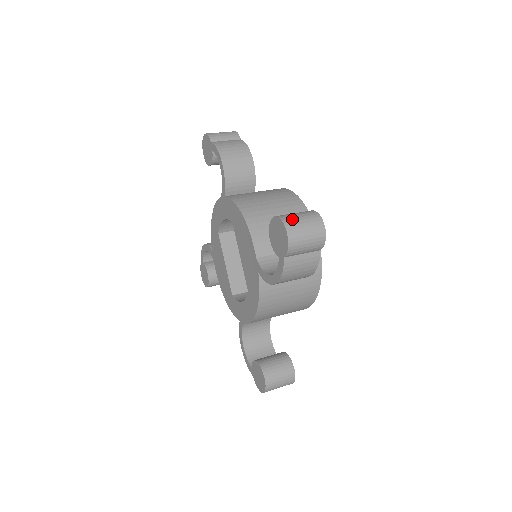
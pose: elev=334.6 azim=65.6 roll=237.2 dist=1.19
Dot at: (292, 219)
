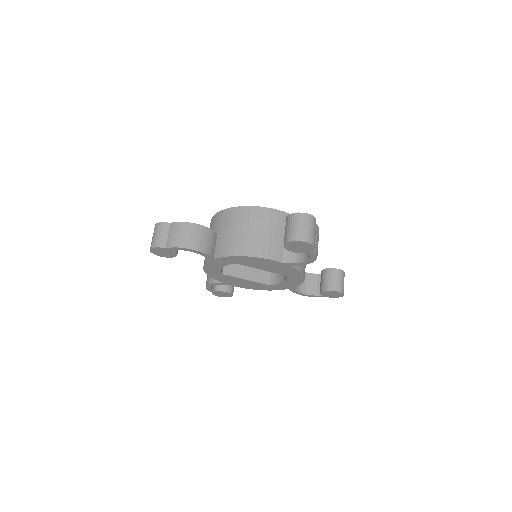
Dot at: (297, 233)
